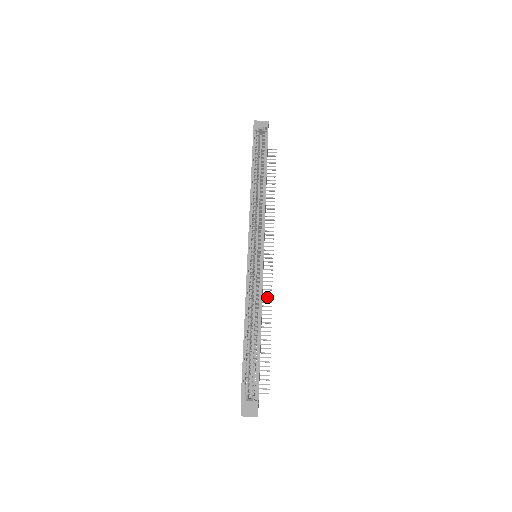
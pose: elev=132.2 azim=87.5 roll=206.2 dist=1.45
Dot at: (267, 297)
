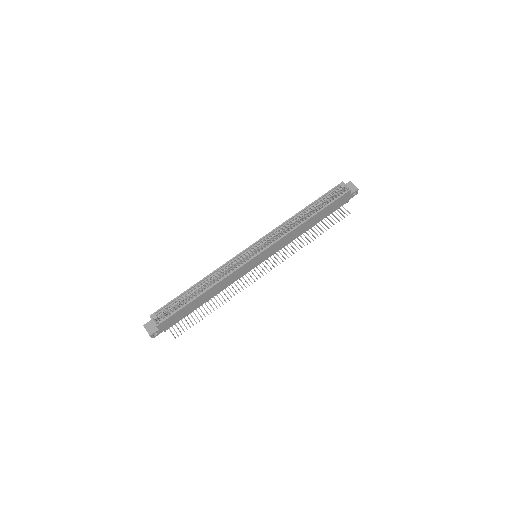
Dot at: occluded
